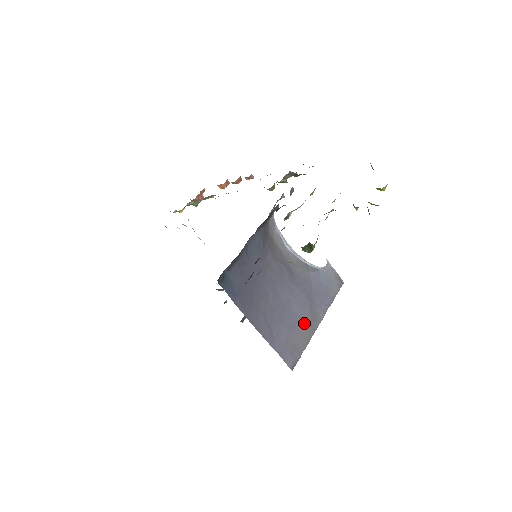
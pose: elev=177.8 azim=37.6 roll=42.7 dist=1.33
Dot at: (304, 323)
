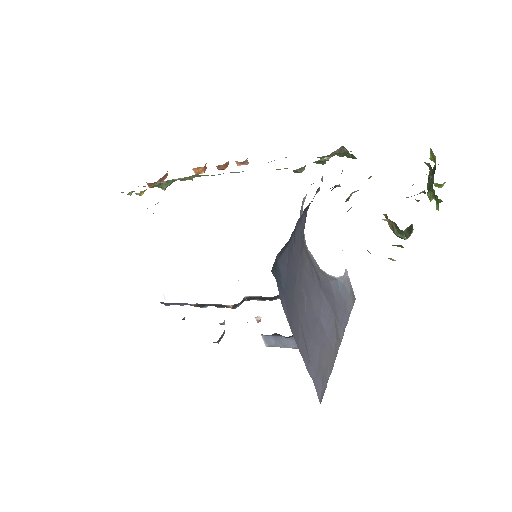
Dot at: (331, 342)
